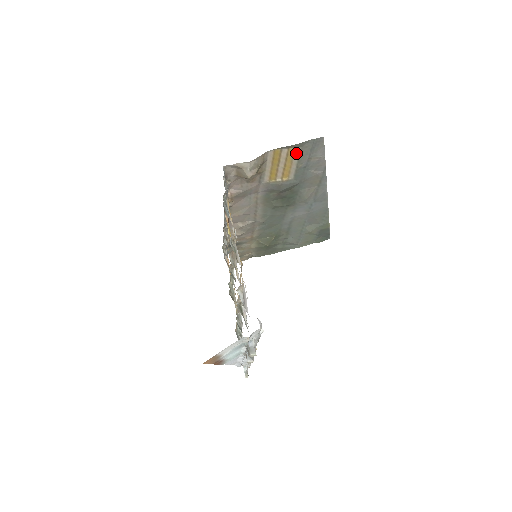
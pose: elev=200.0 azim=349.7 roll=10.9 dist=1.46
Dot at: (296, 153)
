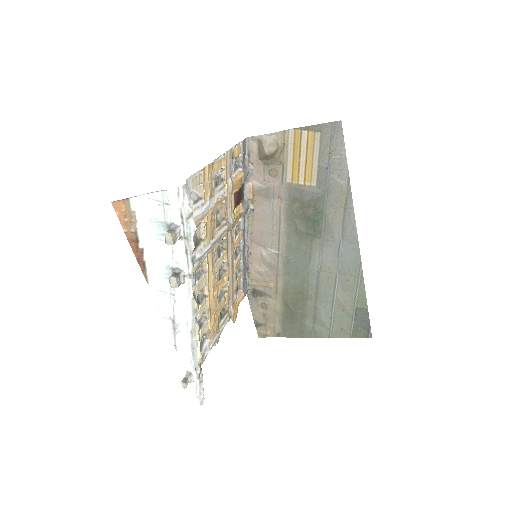
Dot at: (316, 142)
